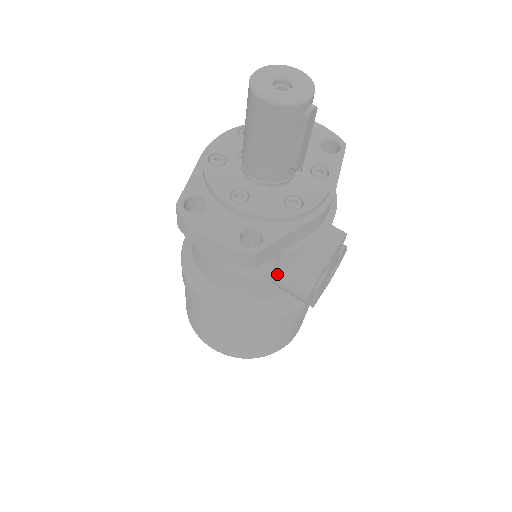
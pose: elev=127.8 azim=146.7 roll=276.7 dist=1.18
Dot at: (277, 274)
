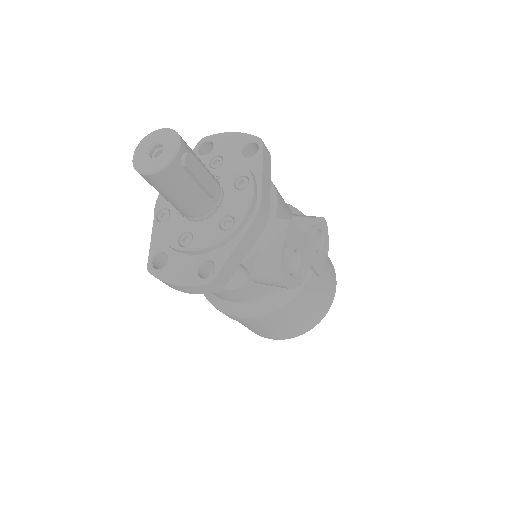
Dot at: (254, 278)
